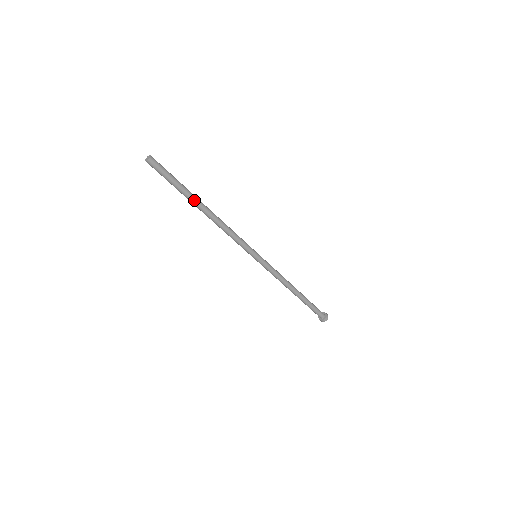
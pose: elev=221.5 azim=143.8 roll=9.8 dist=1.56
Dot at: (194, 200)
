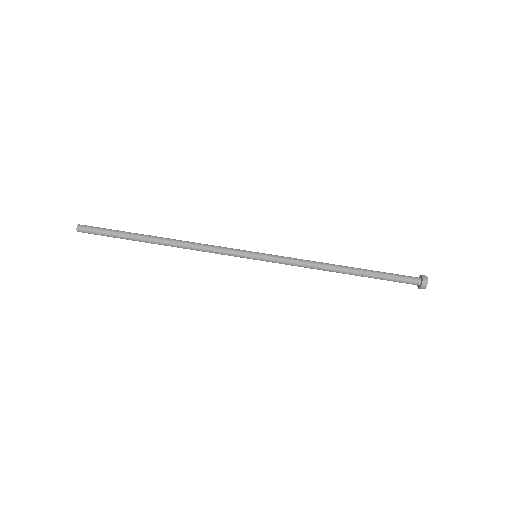
Dot at: (142, 236)
